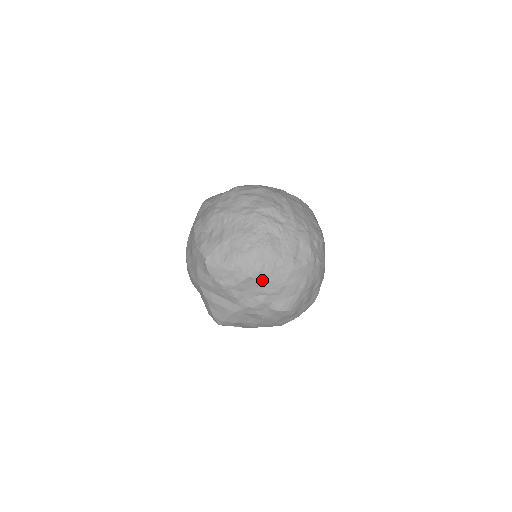
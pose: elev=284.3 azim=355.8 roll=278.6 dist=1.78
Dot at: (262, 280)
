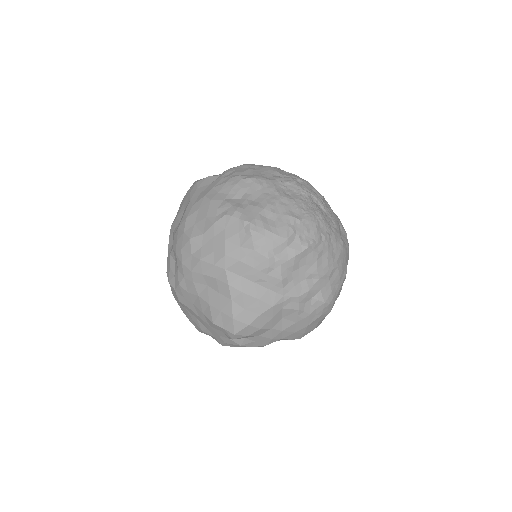
Dot at: (319, 255)
